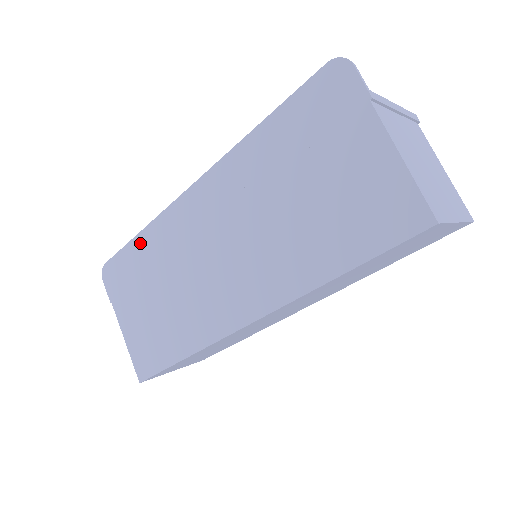
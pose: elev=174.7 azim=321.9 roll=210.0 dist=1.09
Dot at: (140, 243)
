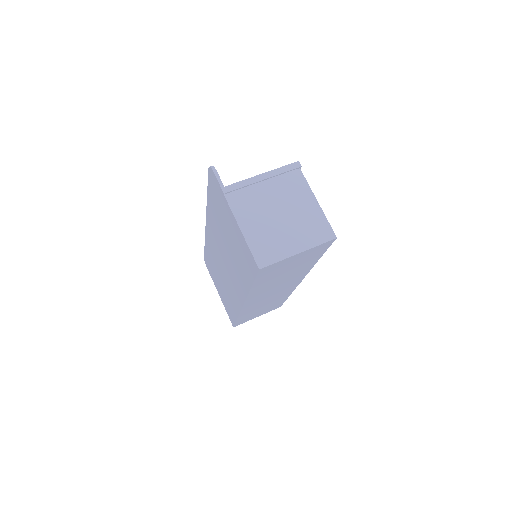
Dot at: (207, 250)
